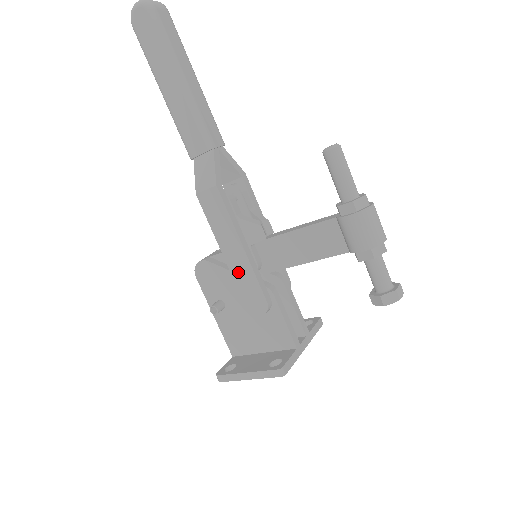
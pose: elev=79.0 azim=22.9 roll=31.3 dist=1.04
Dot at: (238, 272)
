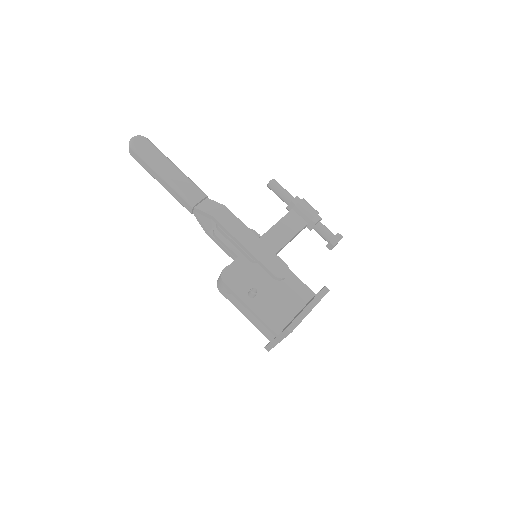
Dot at: (259, 254)
